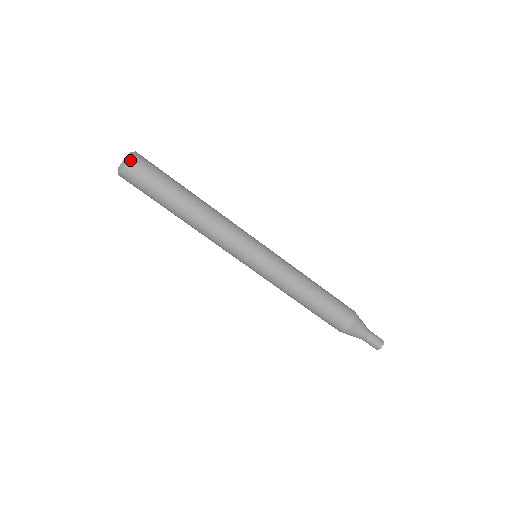
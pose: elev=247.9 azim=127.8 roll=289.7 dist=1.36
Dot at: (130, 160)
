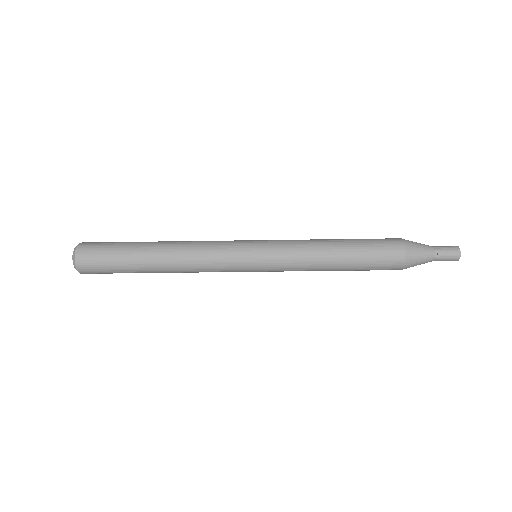
Dot at: (77, 253)
